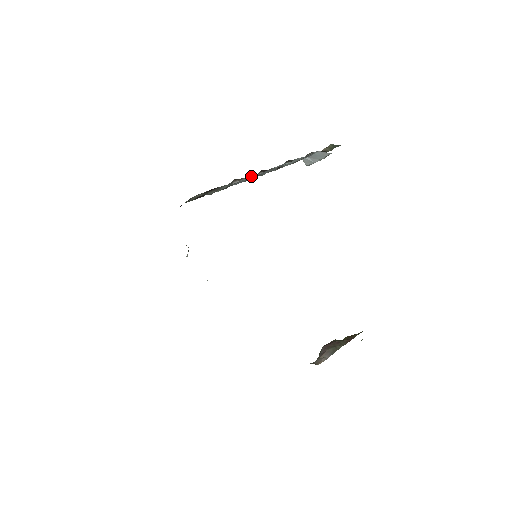
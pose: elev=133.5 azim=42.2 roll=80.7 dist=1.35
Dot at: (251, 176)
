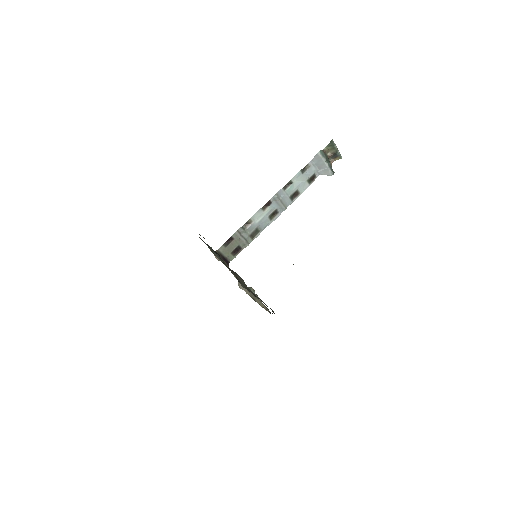
Dot at: (257, 215)
